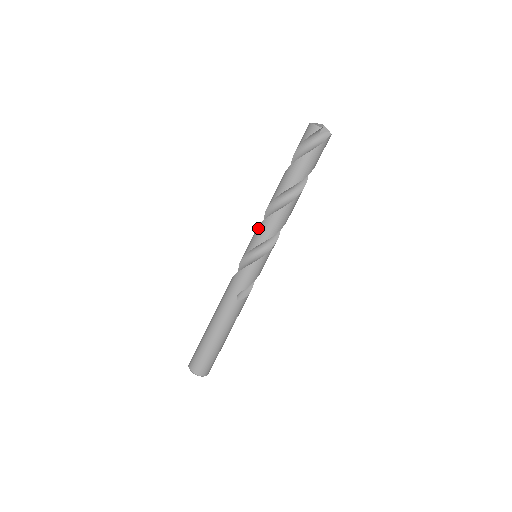
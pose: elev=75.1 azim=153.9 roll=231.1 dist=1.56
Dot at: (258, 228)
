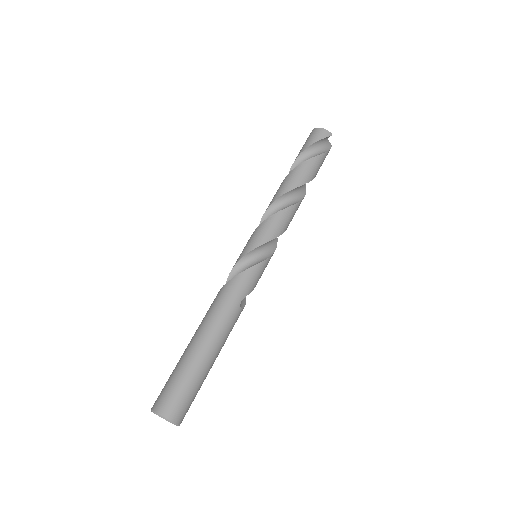
Dot at: (268, 221)
